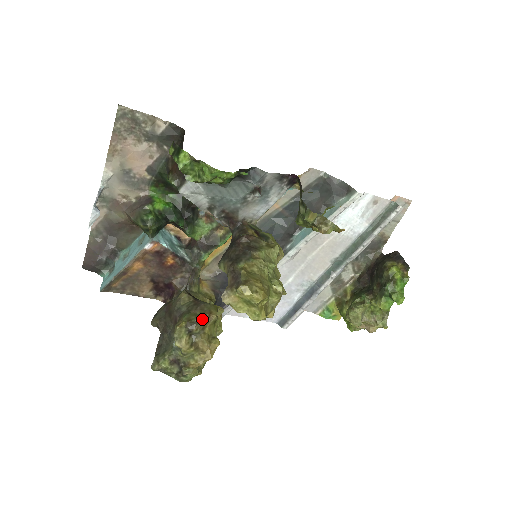
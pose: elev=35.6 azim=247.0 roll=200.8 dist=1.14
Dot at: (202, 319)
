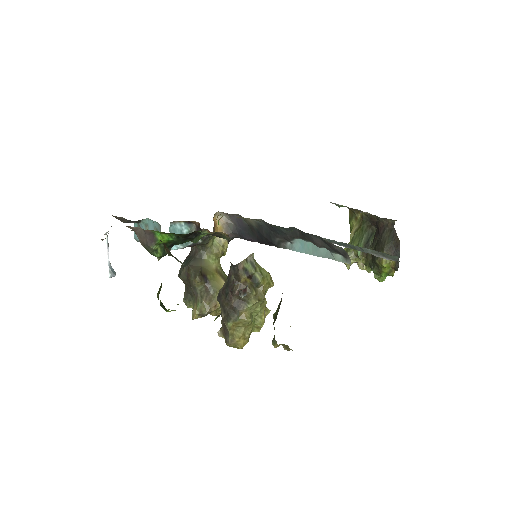
Dot at: (210, 311)
